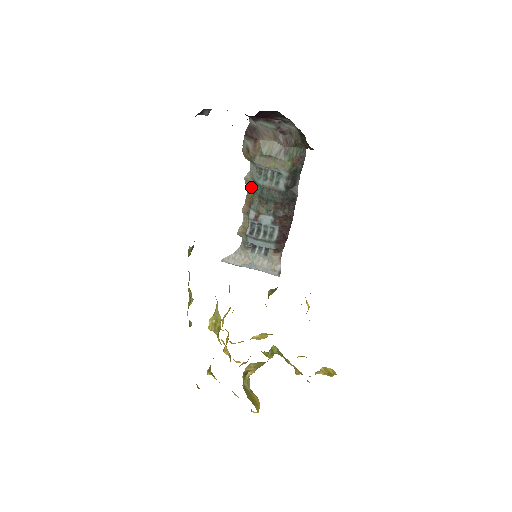
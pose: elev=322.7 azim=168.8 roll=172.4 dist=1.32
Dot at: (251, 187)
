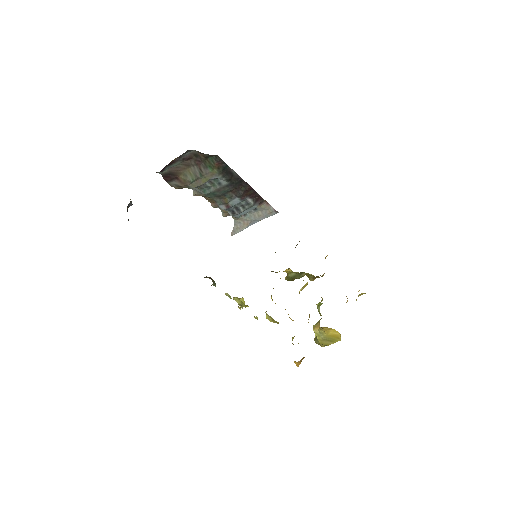
Dot at: (204, 196)
